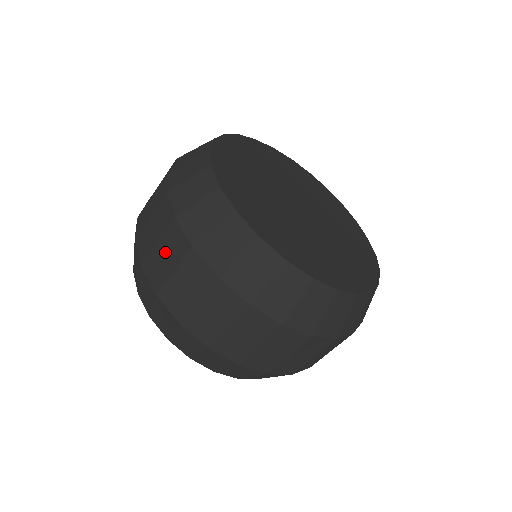
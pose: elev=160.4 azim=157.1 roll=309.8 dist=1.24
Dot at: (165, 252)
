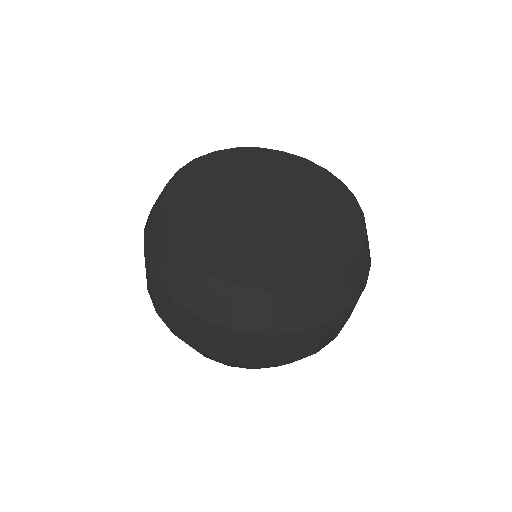
Dot at: (149, 280)
